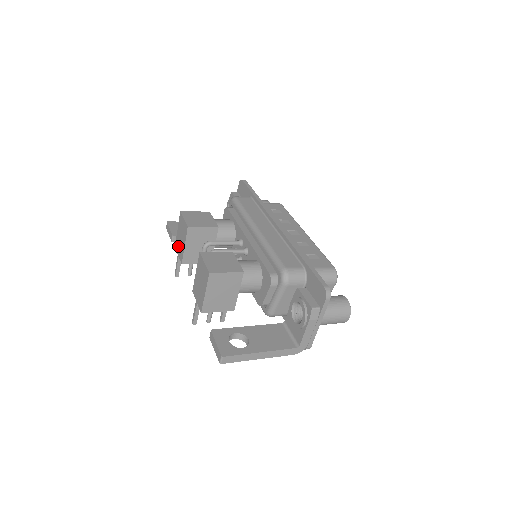
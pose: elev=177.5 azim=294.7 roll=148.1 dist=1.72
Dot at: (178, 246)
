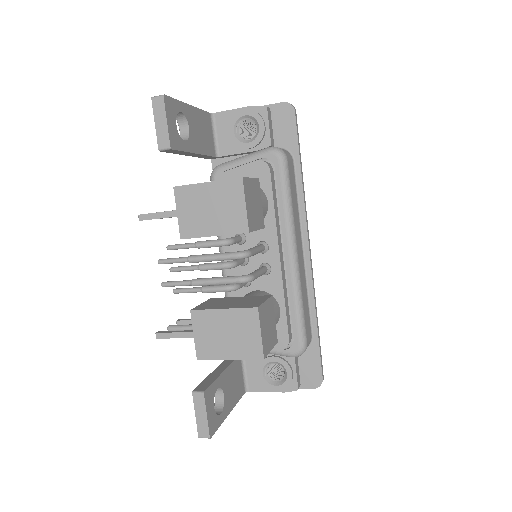
Dot at: (190, 205)
